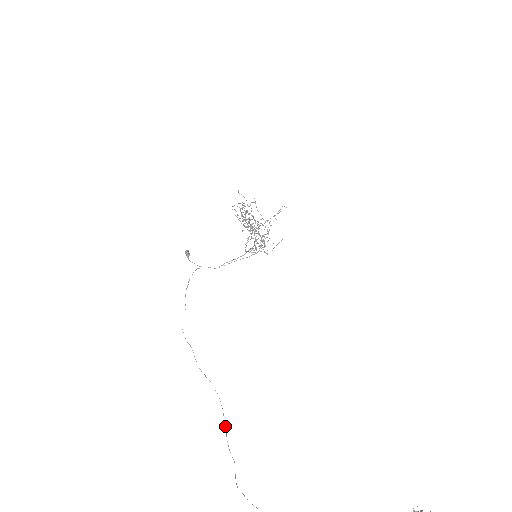
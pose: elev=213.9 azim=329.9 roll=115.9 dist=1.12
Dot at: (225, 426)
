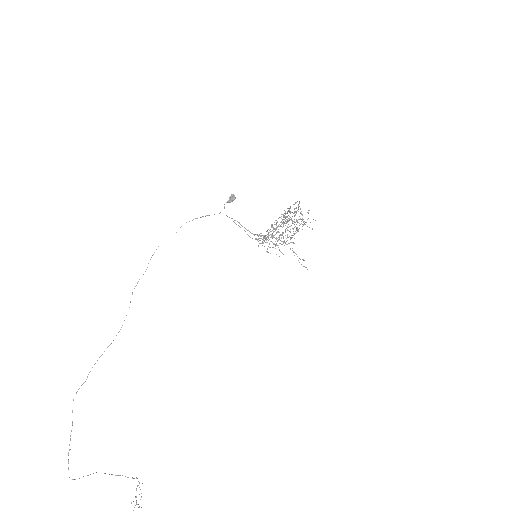
Dot at: occluded
